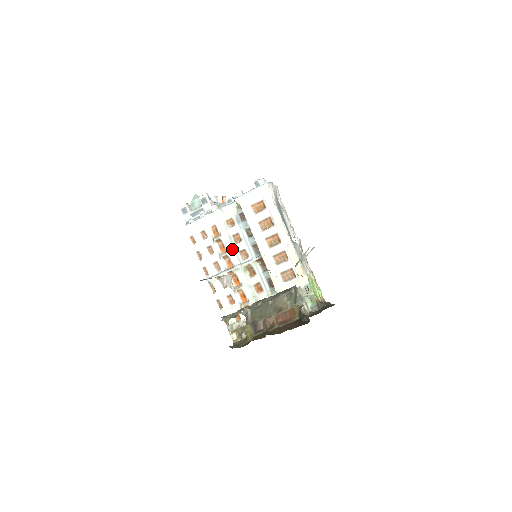
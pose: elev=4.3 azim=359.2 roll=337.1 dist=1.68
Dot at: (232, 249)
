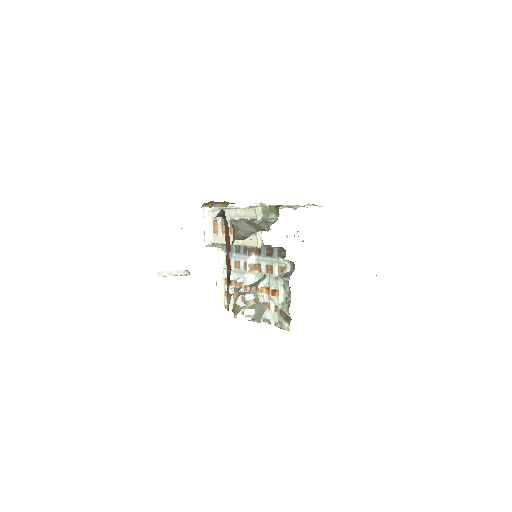
Dot at: (240, 275)
